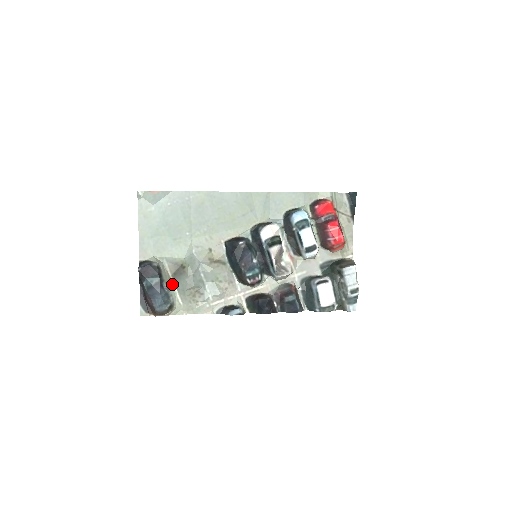
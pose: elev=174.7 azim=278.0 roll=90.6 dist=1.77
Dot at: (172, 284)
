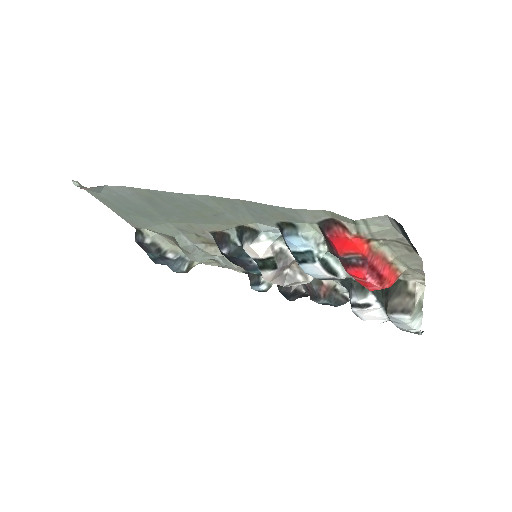
Dot at: occluded
